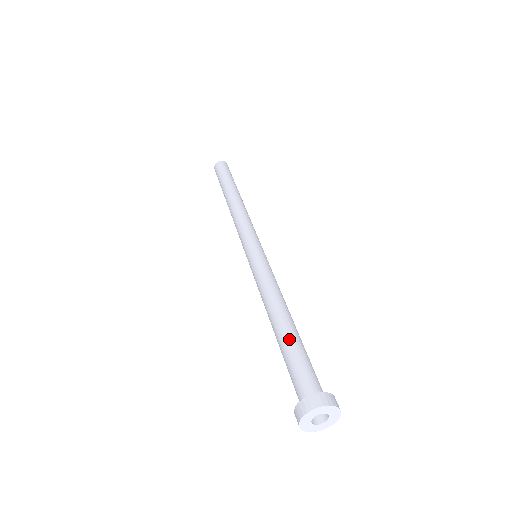
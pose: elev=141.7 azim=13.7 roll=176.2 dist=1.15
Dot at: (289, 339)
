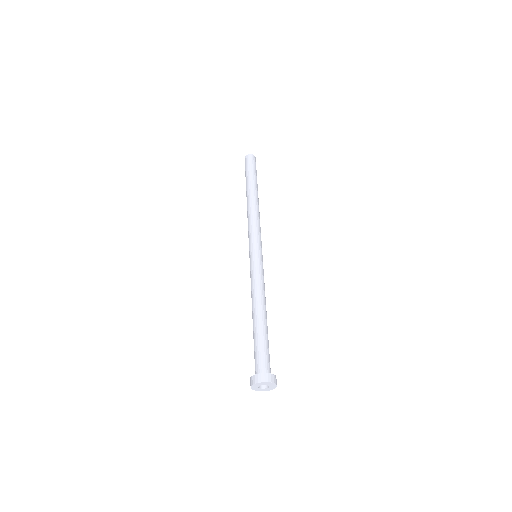
Dot at: (255, 332)
